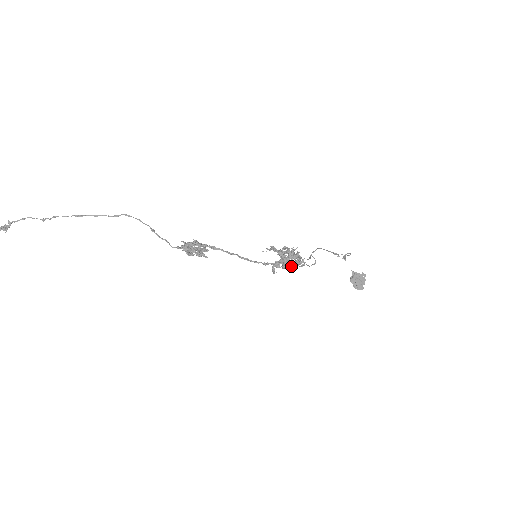
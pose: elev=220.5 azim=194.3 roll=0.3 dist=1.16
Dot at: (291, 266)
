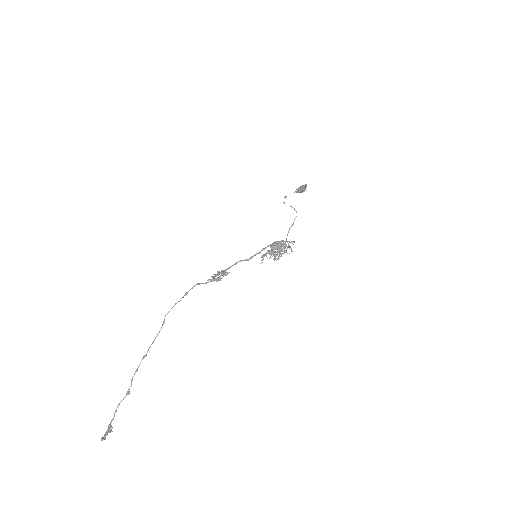
Dot at: (281, 247)
